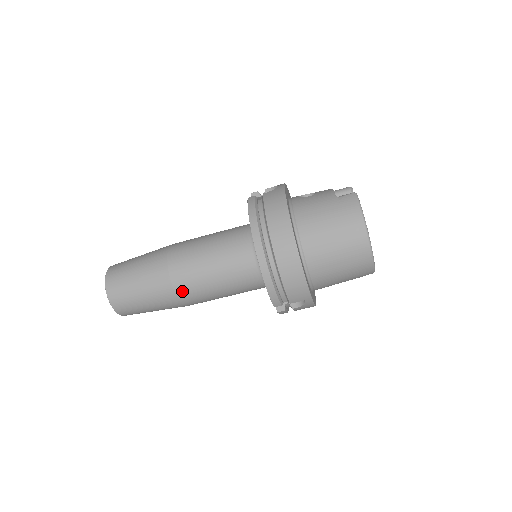
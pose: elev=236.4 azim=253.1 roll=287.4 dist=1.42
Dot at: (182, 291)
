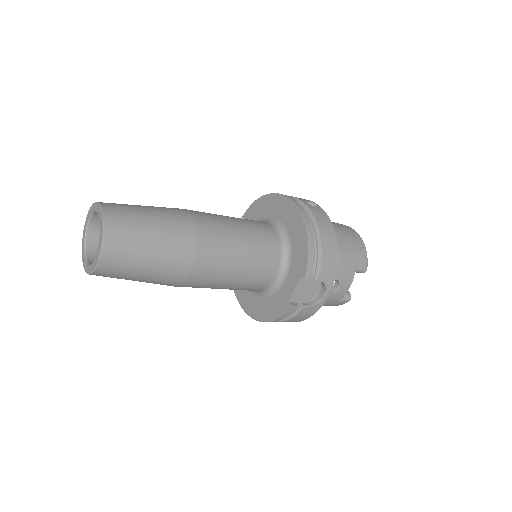
Dot at: occluded
